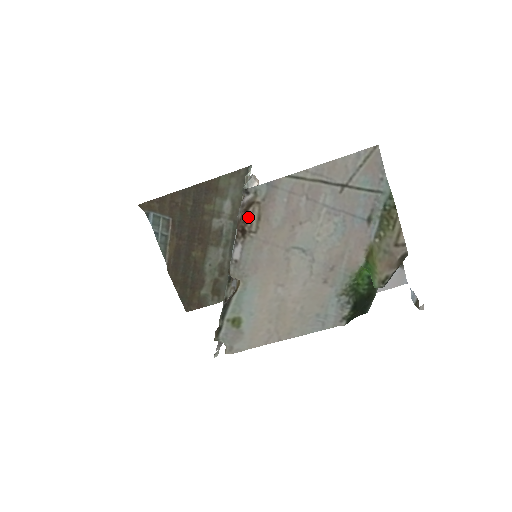
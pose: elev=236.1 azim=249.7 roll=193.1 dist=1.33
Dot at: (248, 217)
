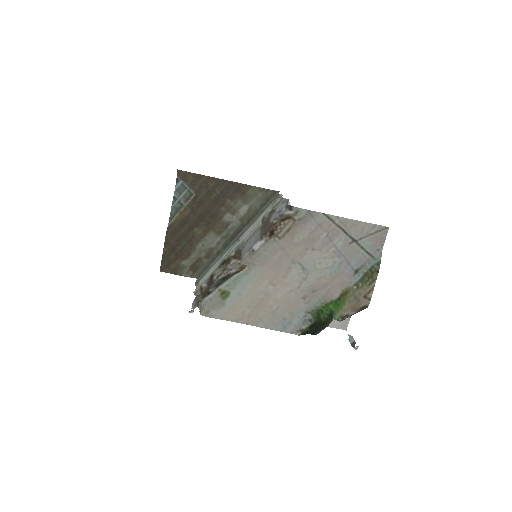
Dot at: (281, 225)
